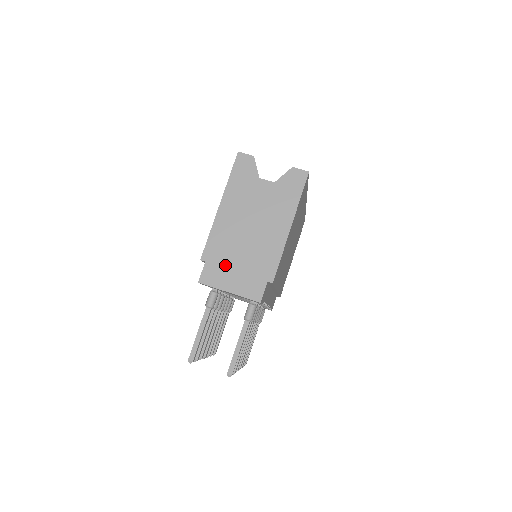
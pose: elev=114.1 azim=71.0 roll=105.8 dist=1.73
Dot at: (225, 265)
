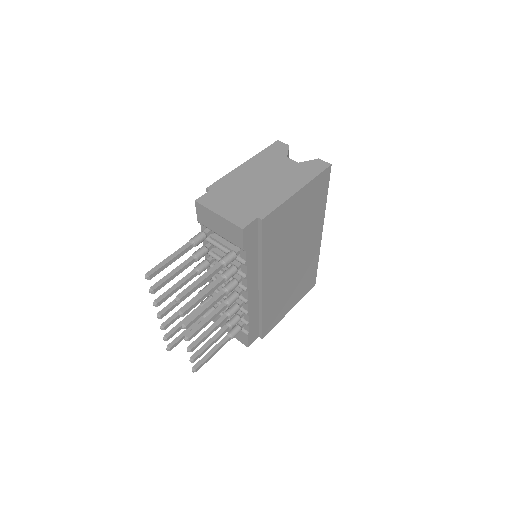
Dot at: (226, 197)
